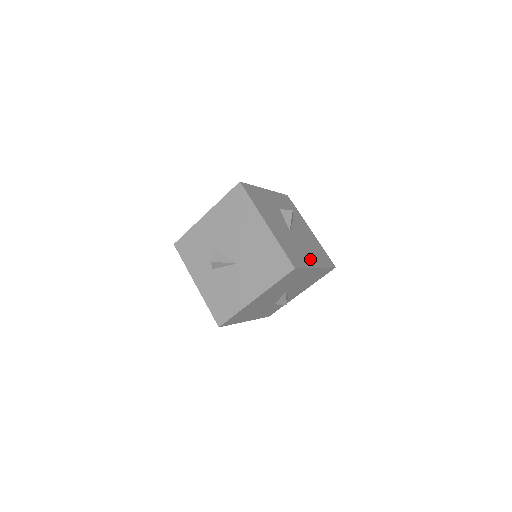
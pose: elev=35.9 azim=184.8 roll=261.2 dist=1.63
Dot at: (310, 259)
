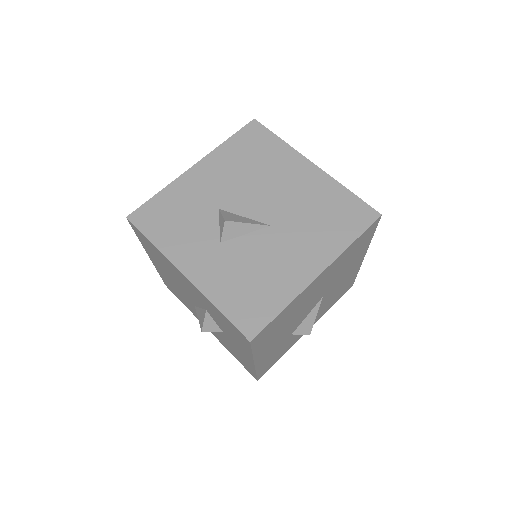
Dot at: occluded
